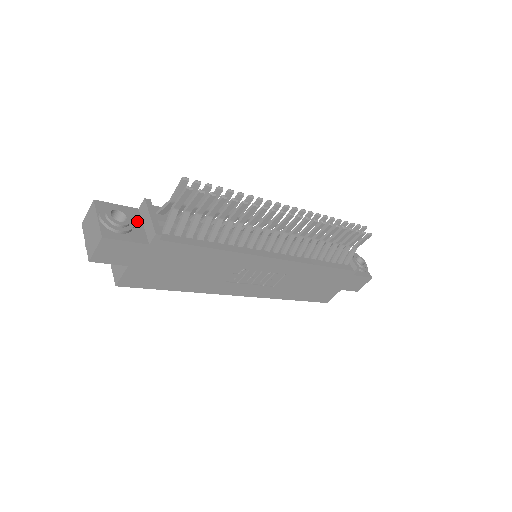
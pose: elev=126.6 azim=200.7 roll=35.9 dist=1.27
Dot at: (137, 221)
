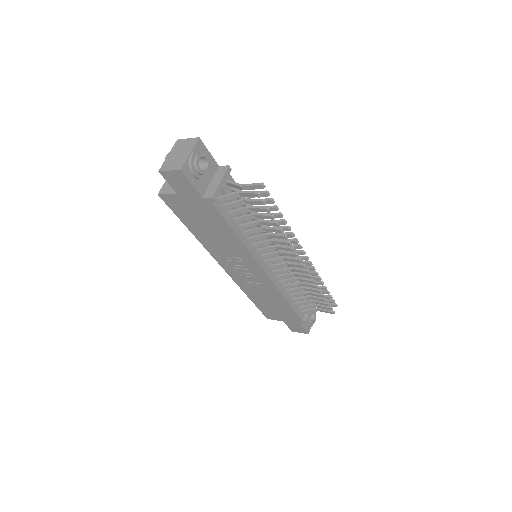
Dot at: (210, 175)
